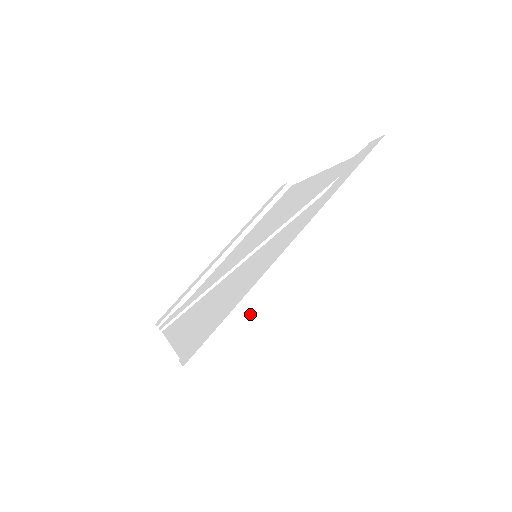
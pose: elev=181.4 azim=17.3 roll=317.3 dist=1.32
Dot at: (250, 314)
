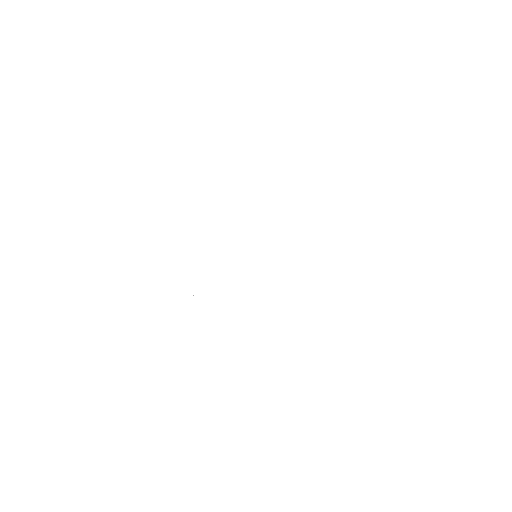
Dot at: (207, 153)
